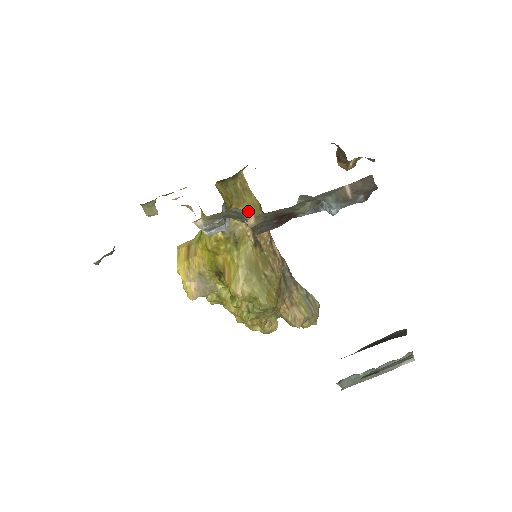
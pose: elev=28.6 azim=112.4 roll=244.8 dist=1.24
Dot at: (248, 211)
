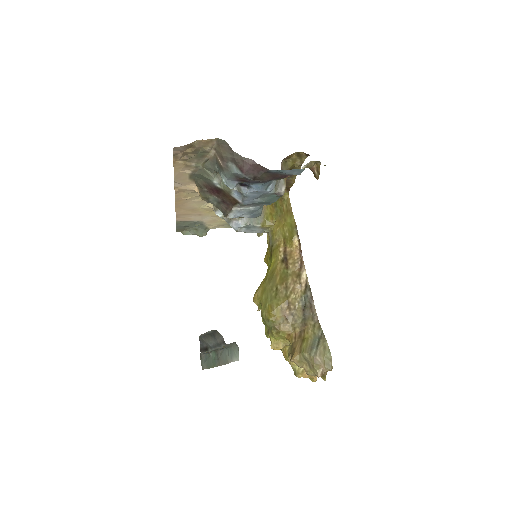
Dot at: (286, 230)
